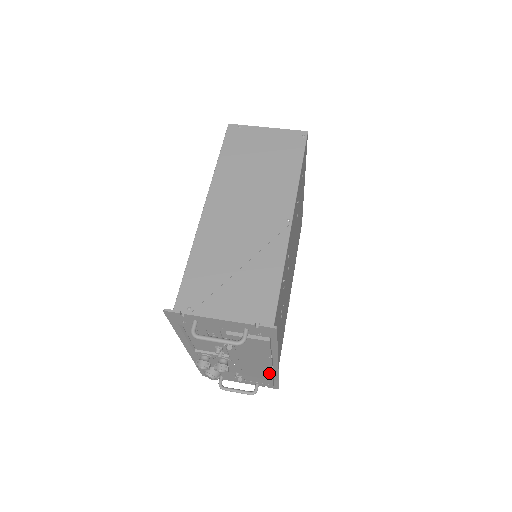
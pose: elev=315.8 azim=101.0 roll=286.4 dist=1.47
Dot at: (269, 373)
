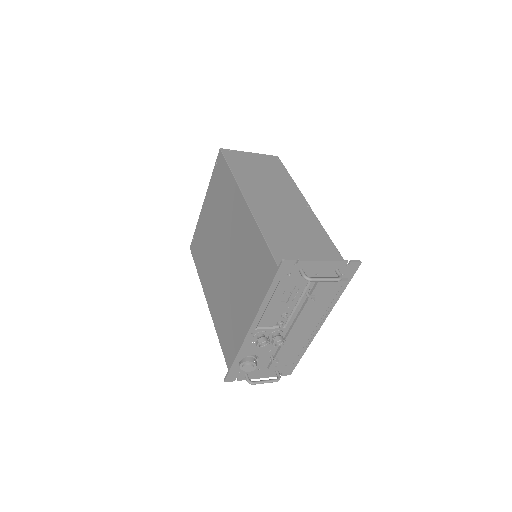
Dot at: (308, 340)
